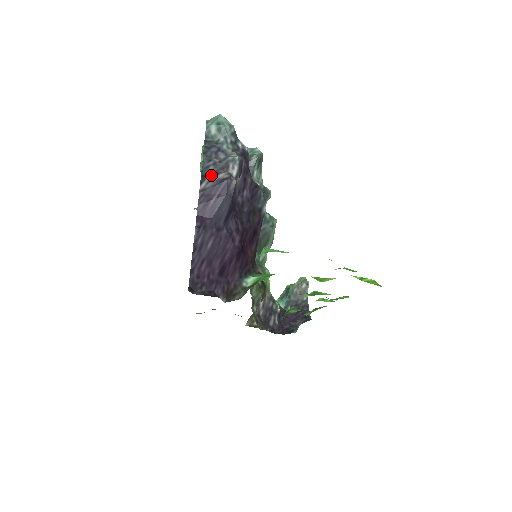
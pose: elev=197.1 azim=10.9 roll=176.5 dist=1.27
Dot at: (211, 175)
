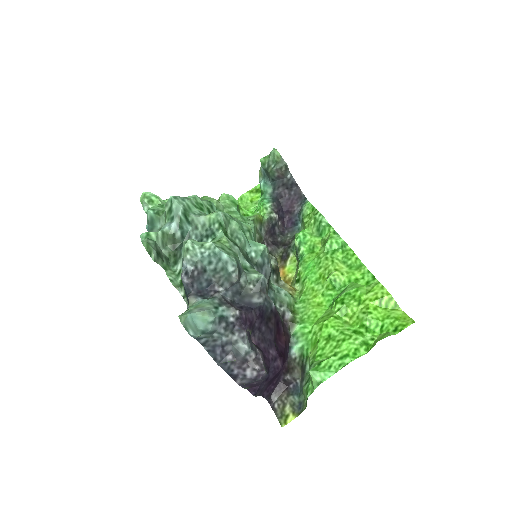
Dot at: (239, 374)
